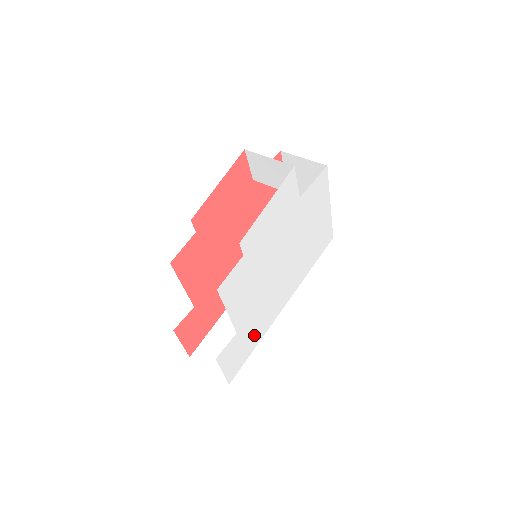
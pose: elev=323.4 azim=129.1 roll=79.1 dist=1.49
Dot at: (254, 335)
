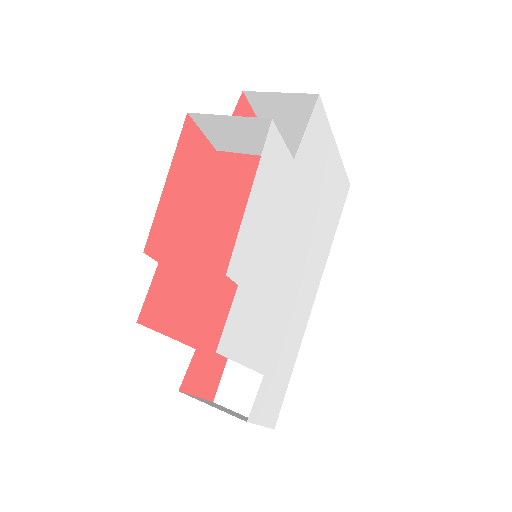
Dot at: (287, 359)
